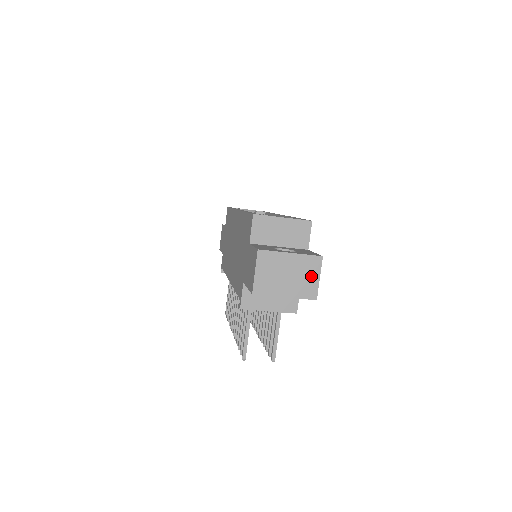
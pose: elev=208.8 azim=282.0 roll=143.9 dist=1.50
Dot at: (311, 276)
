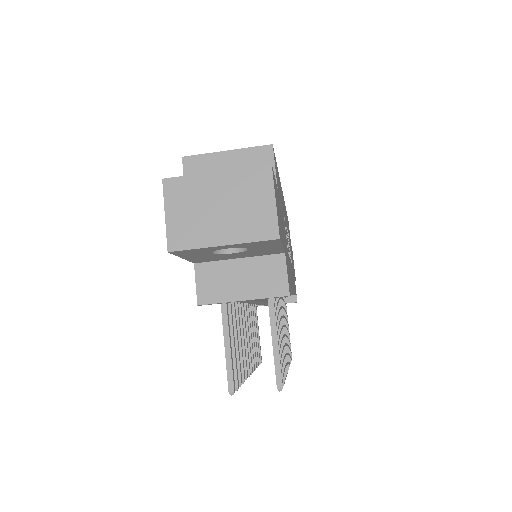
Dot at: (259, 201)
